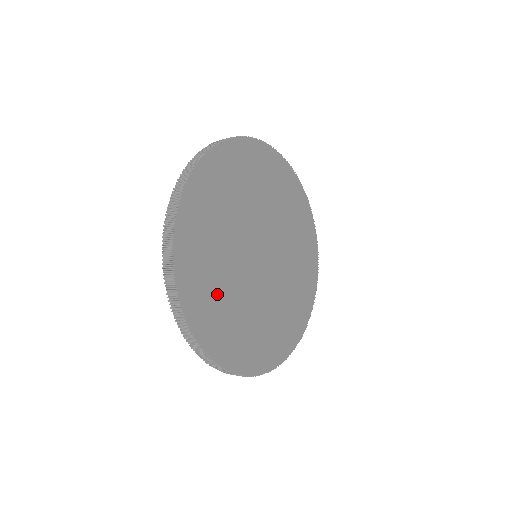
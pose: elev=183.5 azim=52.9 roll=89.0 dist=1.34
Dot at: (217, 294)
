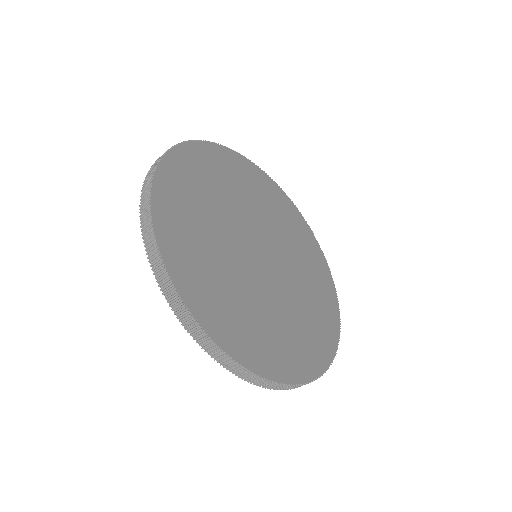
Dot at: (198, 201)
